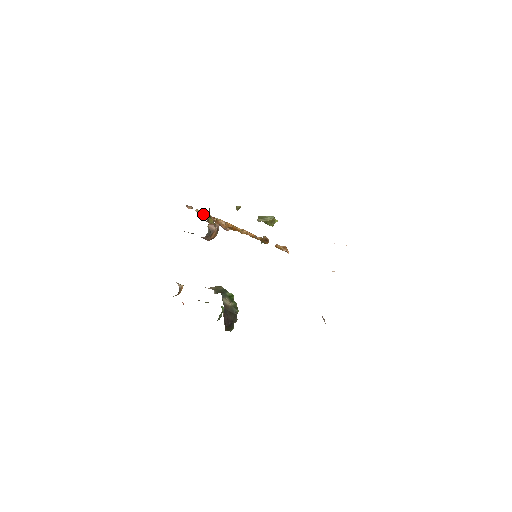
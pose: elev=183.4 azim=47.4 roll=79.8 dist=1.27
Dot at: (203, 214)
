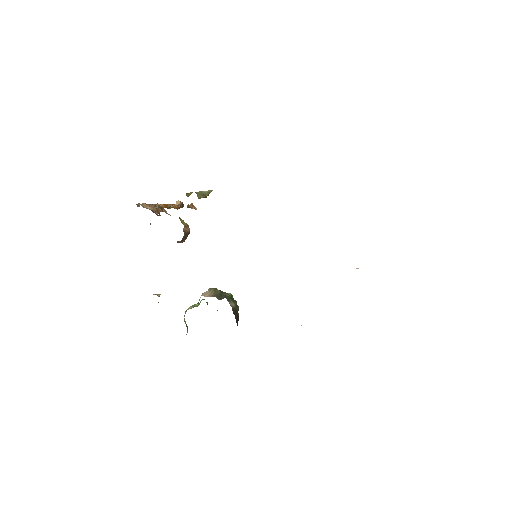
Dot at: (148, 207)
